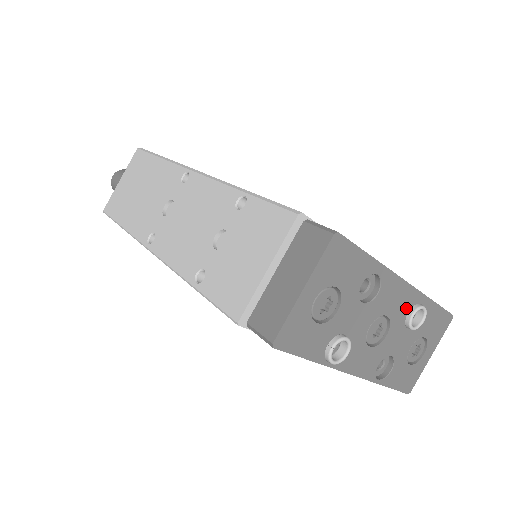
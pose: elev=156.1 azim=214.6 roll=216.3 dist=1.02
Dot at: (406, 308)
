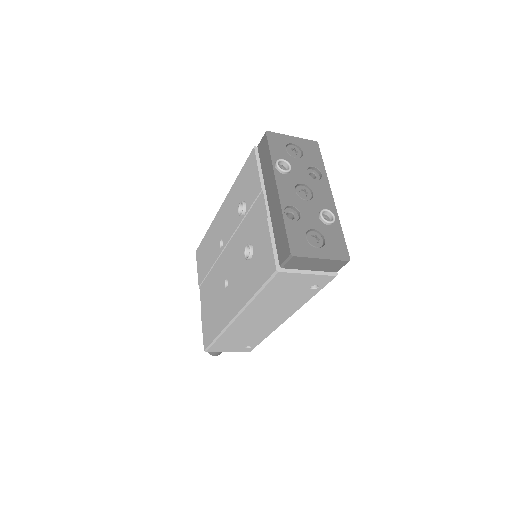
Dot at: (325, 207)
